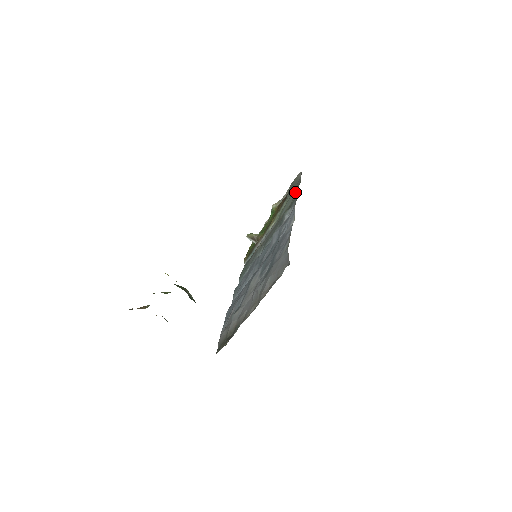
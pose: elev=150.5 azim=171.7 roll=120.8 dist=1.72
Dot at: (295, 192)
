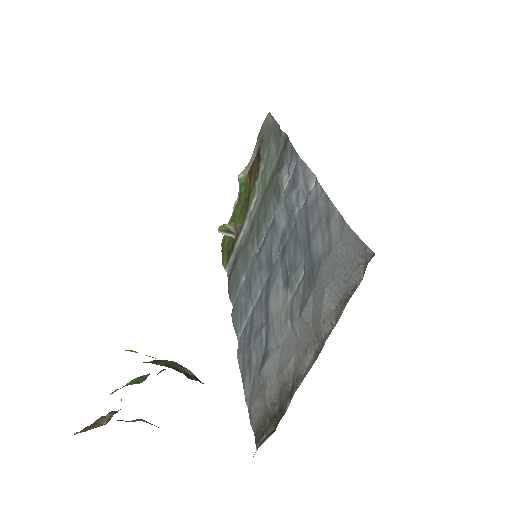
Dot at: (276, 141)
